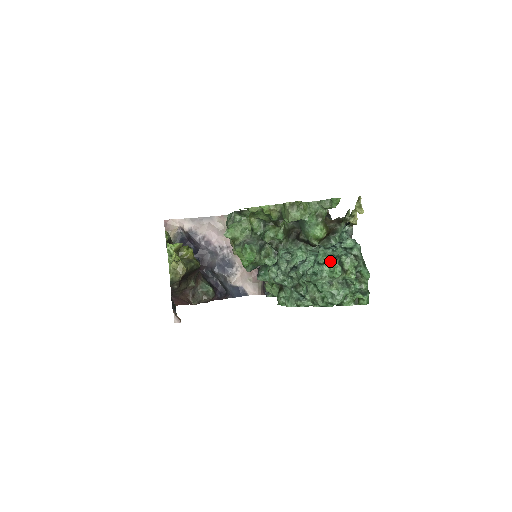
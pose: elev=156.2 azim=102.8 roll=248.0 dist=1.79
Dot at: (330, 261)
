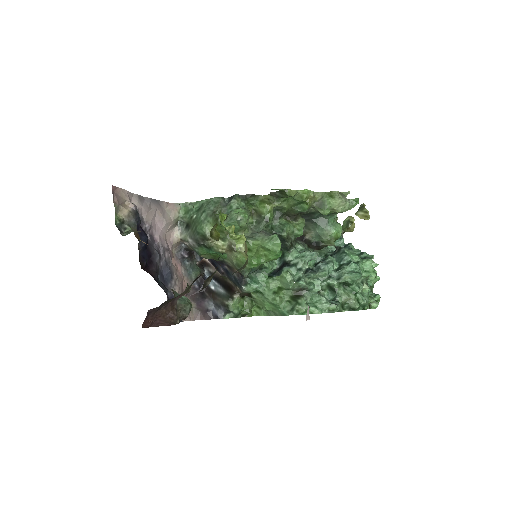
Dot at: (362, 260)
